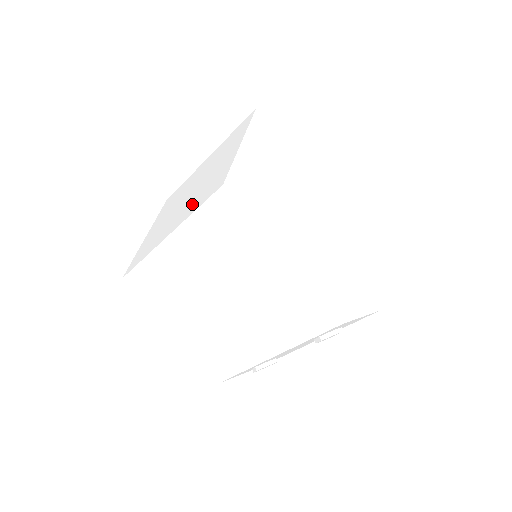
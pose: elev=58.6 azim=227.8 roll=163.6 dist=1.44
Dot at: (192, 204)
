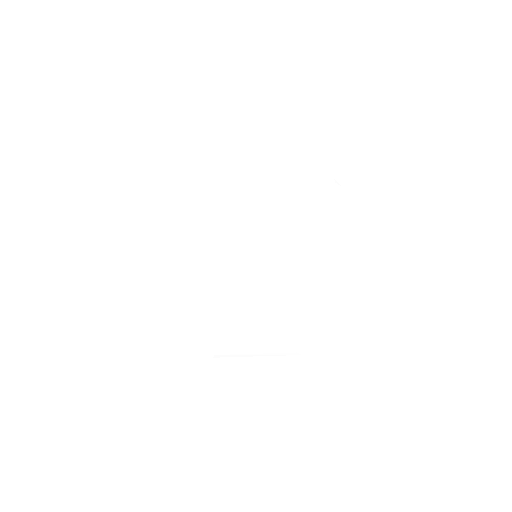
Dot at: occluded
